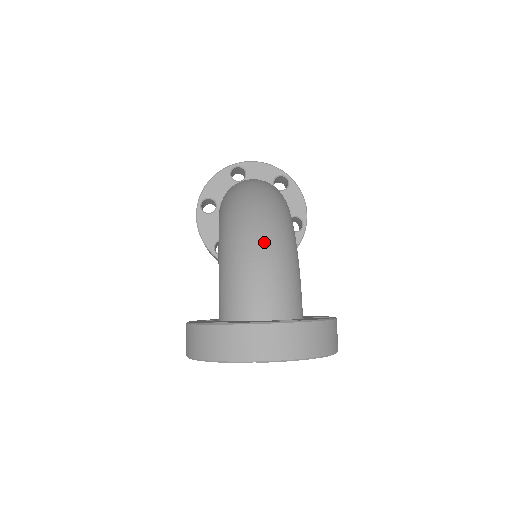
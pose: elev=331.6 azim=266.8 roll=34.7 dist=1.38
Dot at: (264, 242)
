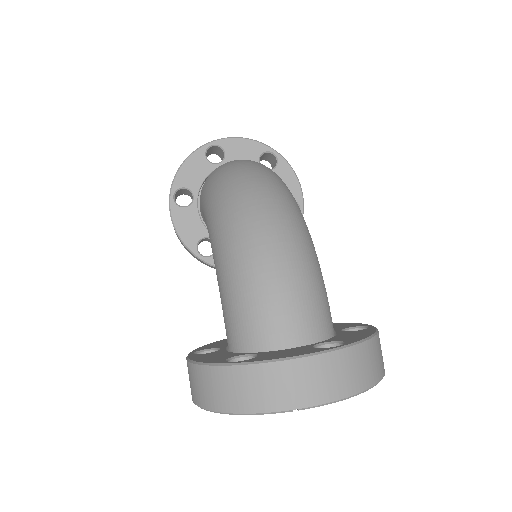
Dot at: (278, 243)
